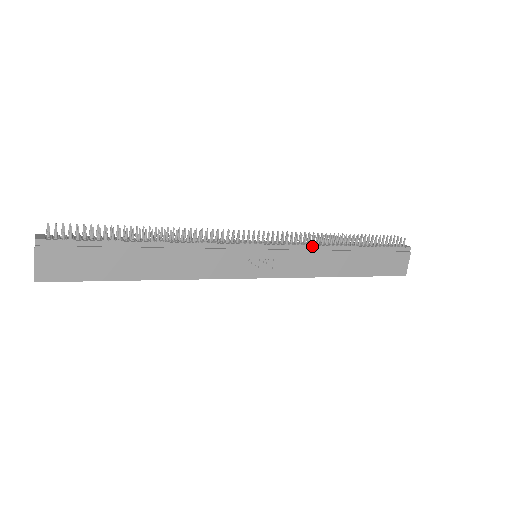
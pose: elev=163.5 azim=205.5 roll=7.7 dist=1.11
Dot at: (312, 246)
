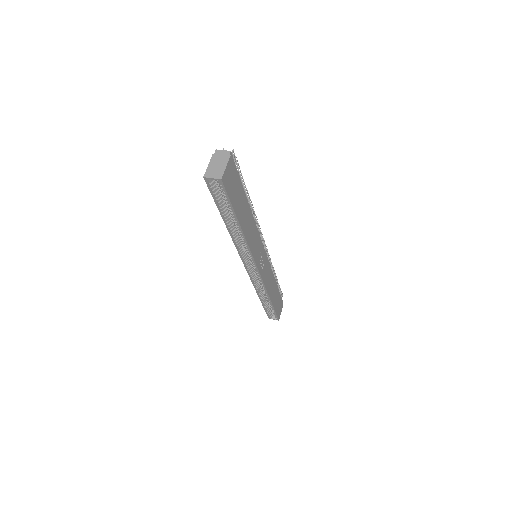
Dot at: occluded
